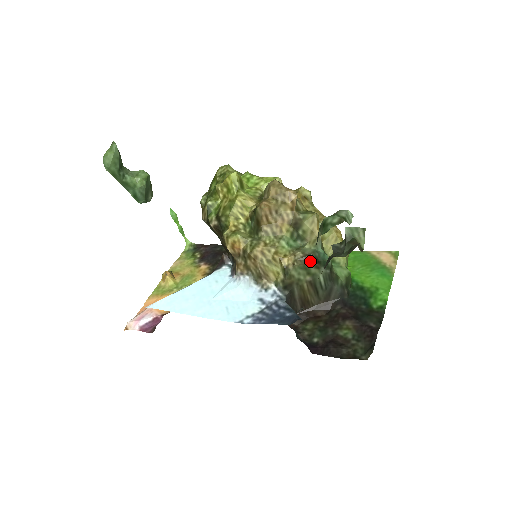
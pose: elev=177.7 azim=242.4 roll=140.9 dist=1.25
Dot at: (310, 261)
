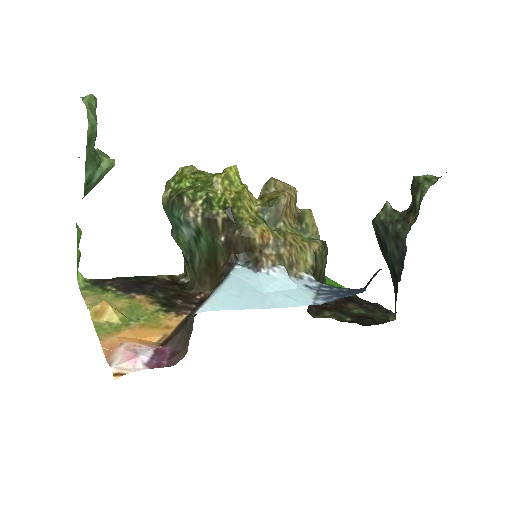
Dot at: (326, 247)
